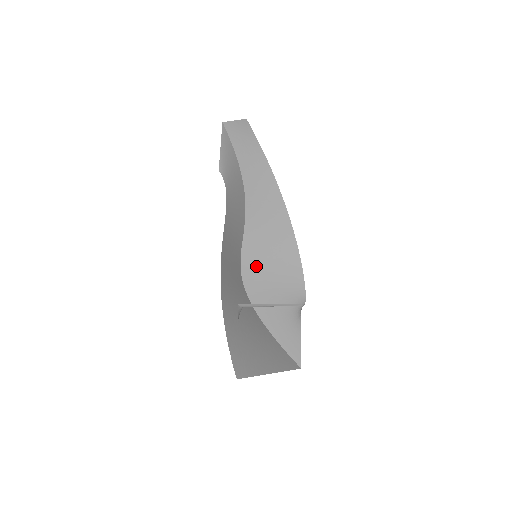
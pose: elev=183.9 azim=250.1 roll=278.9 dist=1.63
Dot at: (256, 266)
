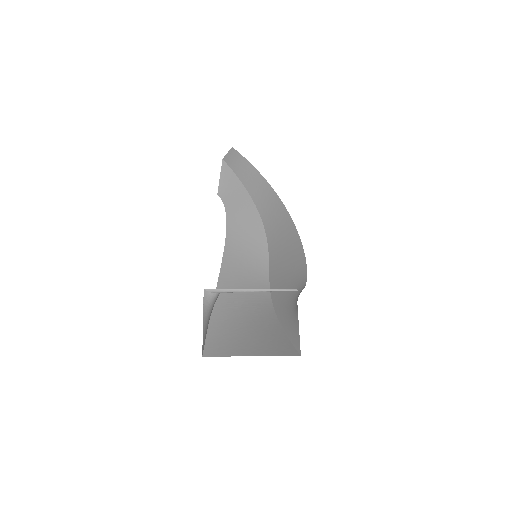
Dot at: (278, 272)
